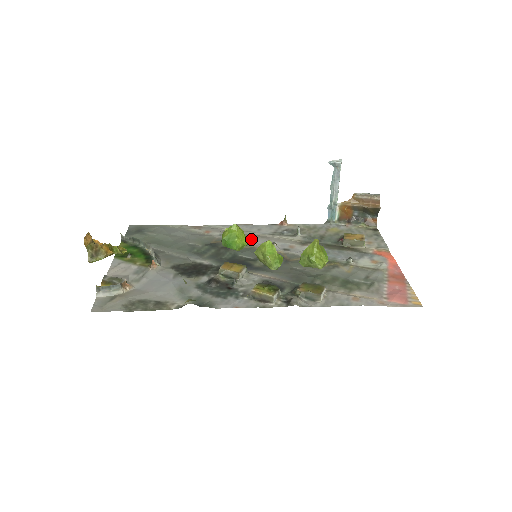
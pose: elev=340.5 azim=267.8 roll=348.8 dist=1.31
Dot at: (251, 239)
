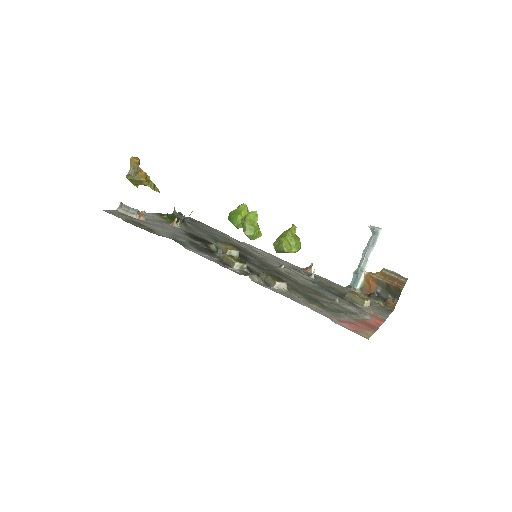
Dot at: (268, 259)
